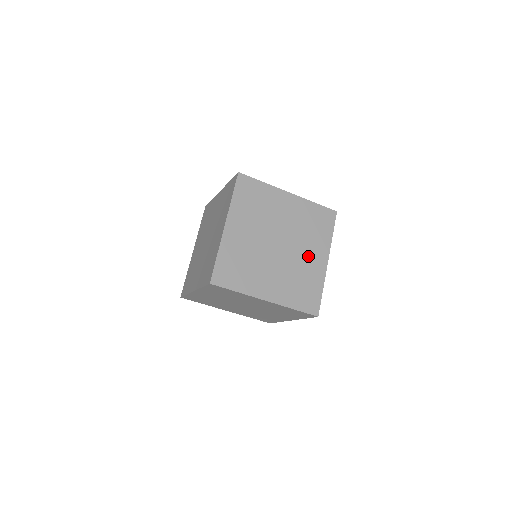
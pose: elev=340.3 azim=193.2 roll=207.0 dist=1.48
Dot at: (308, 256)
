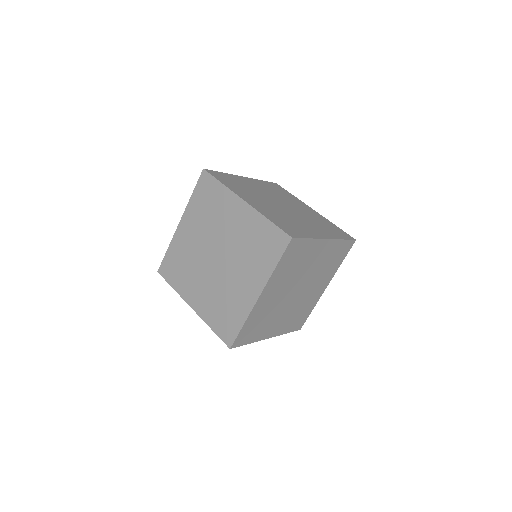
Dot at: (302, 209)
